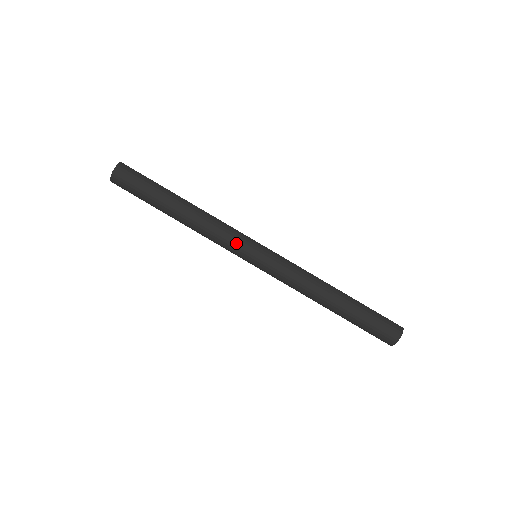
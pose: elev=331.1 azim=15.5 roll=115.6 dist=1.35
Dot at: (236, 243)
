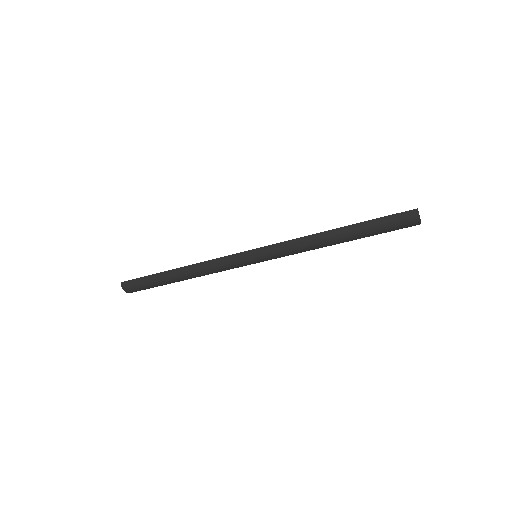
Dot at: (234, 266)
